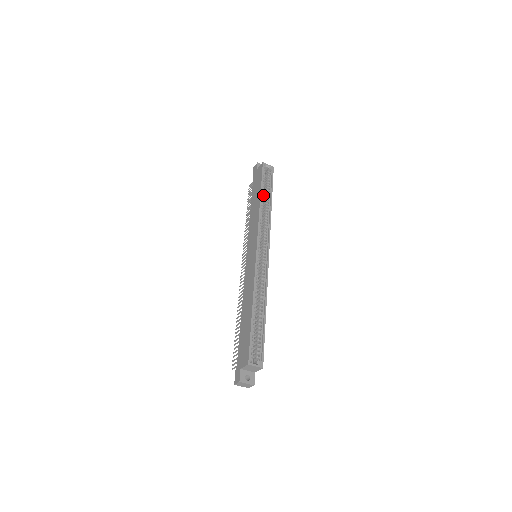
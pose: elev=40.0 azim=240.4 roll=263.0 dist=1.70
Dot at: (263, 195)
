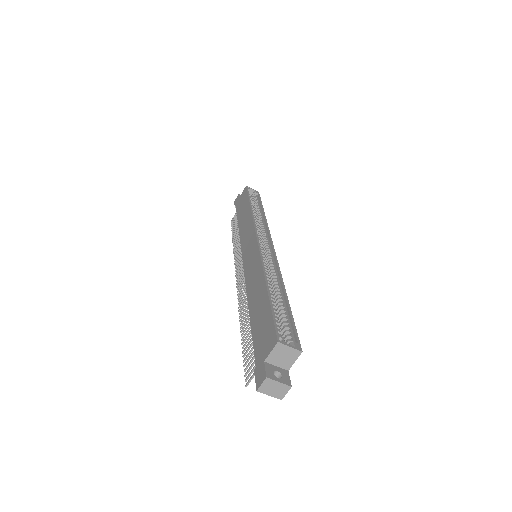
Dot at: (252, 207)
